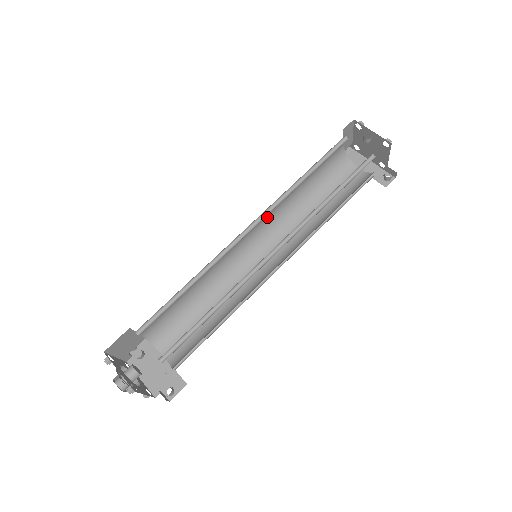
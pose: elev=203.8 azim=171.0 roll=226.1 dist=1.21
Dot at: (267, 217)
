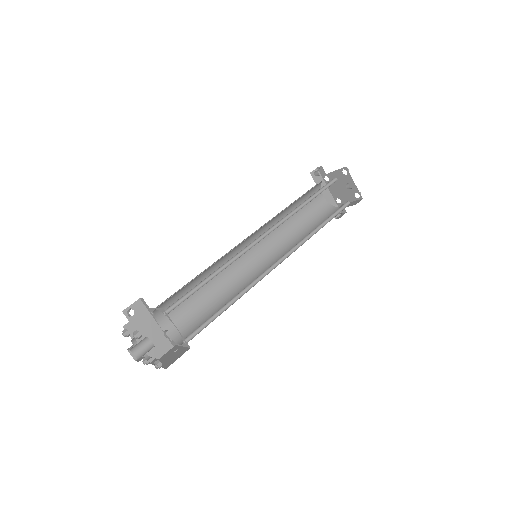
Dot at: occluded
